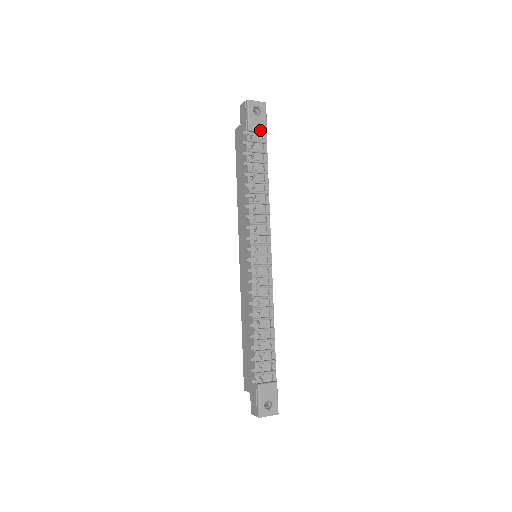
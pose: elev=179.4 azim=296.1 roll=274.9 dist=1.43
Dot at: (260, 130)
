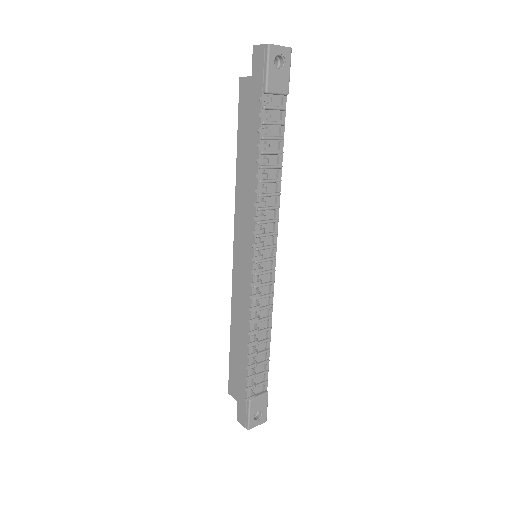
Dot at: (280, 92)
